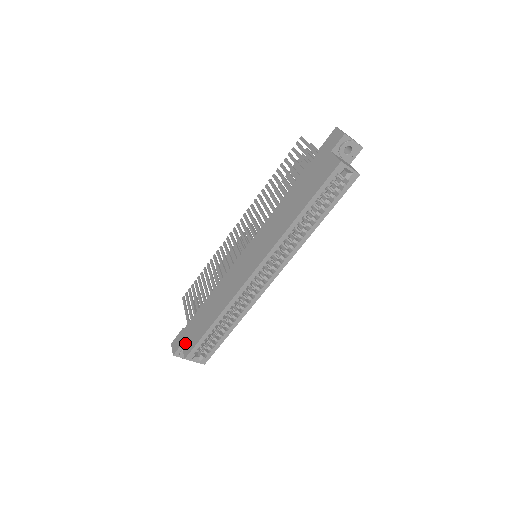
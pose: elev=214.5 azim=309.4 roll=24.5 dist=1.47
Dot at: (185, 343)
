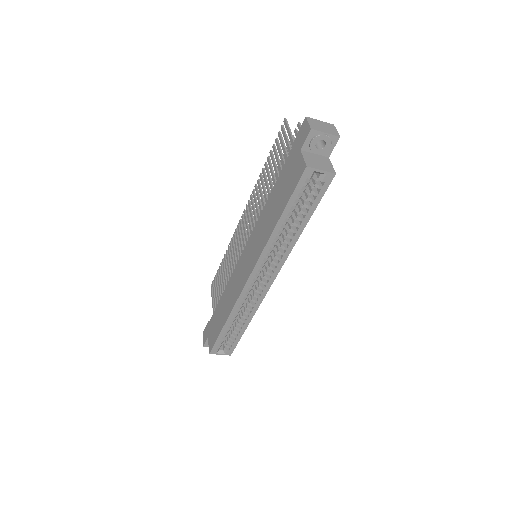
Dot at: (209, 337)
